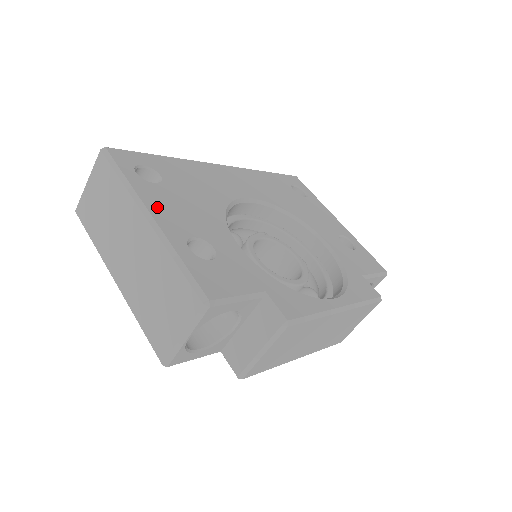
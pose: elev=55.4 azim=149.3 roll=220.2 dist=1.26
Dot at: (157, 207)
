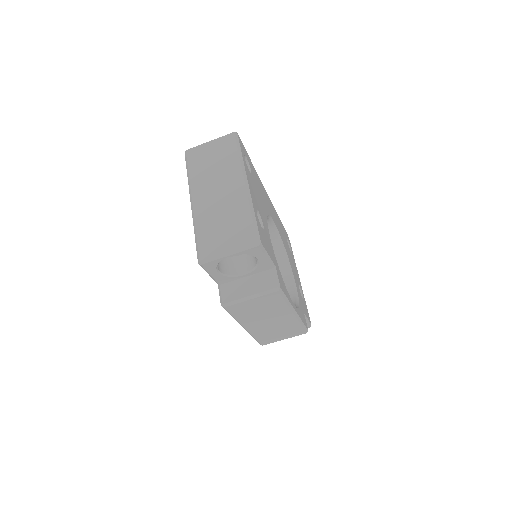
Dot at: (250, 182)
